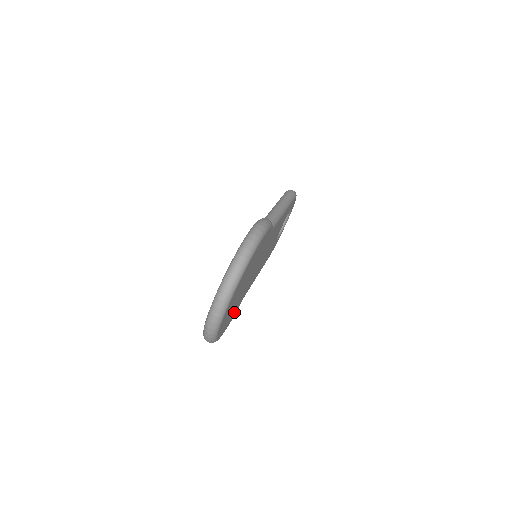
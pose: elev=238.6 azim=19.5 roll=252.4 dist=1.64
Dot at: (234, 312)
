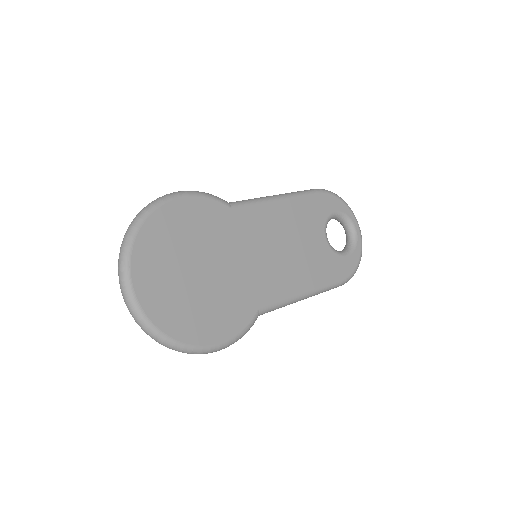
Dot at: (227, 320)
